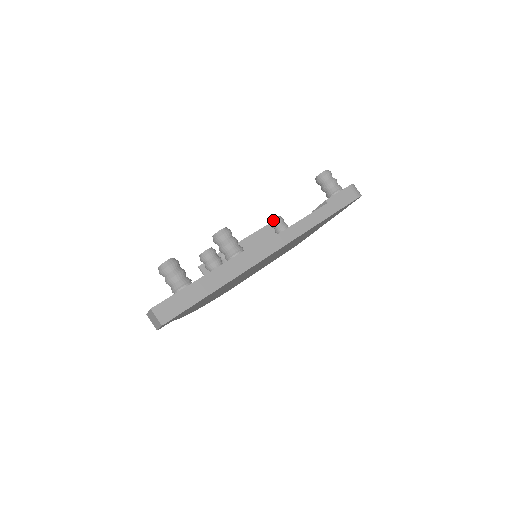
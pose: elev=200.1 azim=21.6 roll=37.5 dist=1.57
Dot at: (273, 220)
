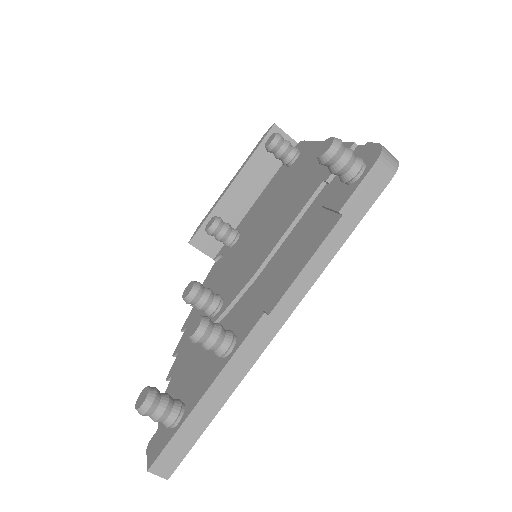
Dot at: (267, 146)
